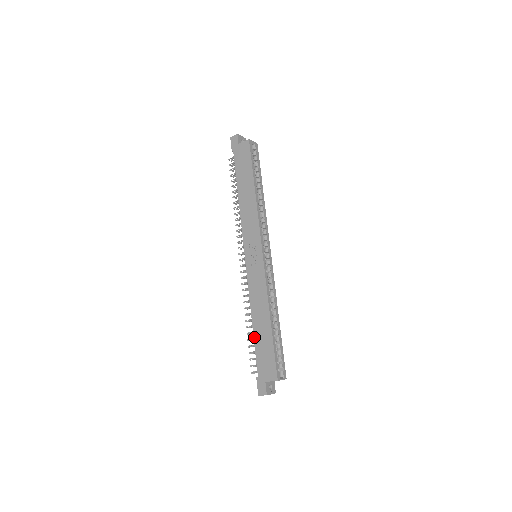
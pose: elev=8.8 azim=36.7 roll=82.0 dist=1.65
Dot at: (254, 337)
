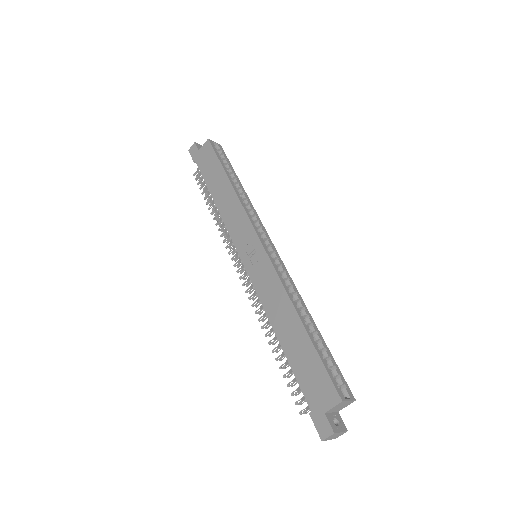
Dot at: (286, 356)
